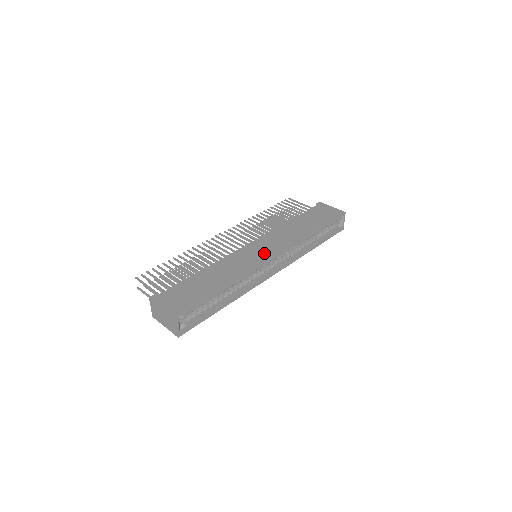
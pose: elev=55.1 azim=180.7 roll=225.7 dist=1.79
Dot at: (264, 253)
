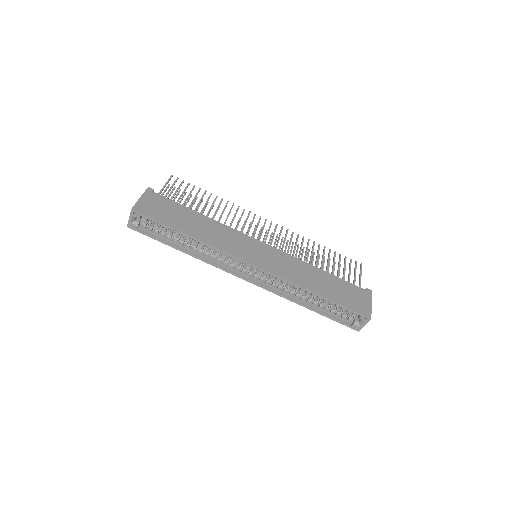
Dot at: (254, 256)
